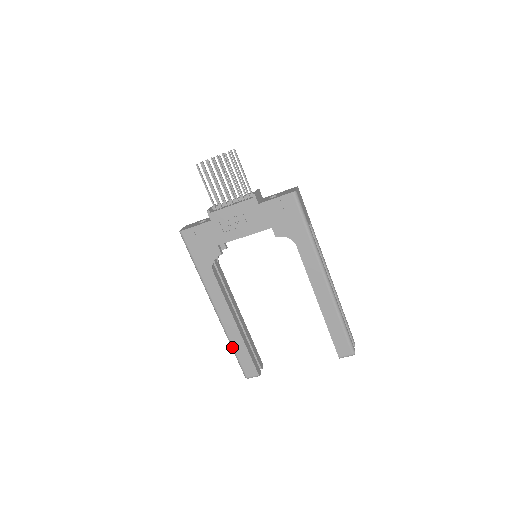
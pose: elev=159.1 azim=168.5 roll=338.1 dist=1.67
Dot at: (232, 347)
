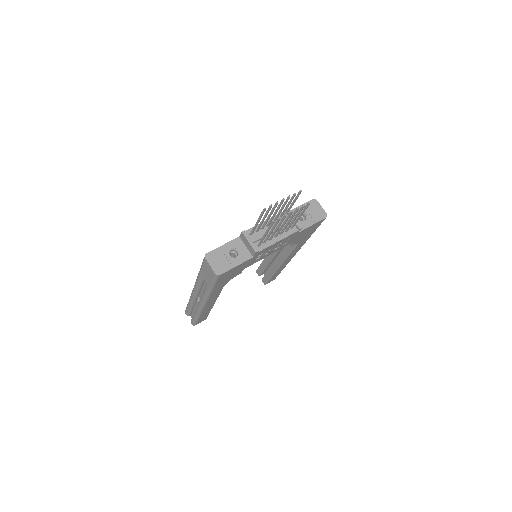
Dot at: (199, 317)
